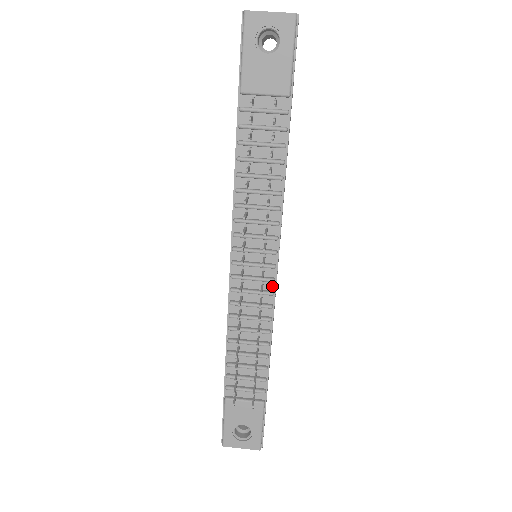
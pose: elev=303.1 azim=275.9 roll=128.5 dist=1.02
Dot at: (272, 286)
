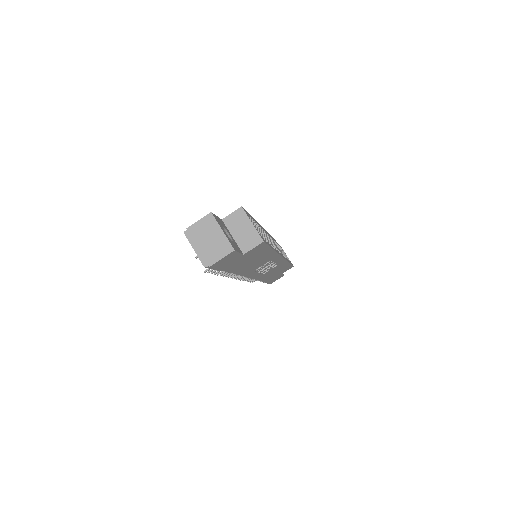
Dot at: occluded
